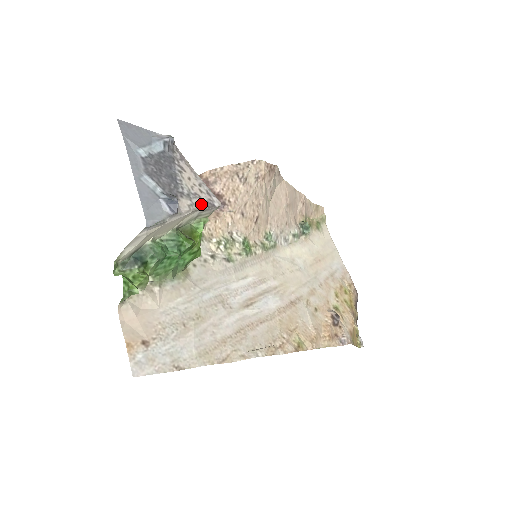
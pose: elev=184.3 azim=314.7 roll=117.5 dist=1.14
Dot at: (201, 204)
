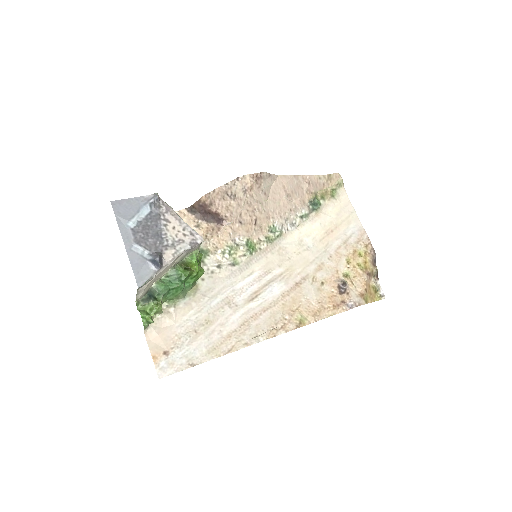
Dot at: (184, 248)
